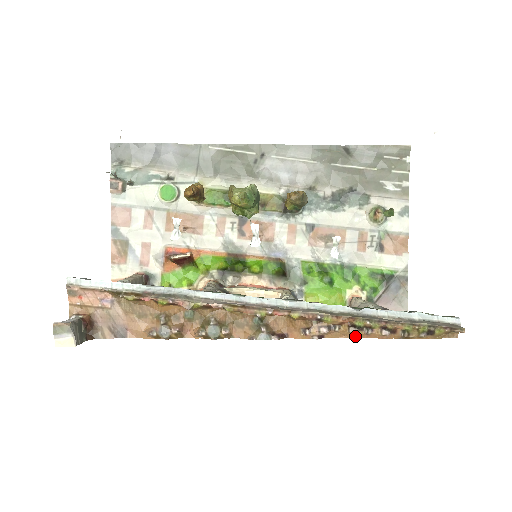
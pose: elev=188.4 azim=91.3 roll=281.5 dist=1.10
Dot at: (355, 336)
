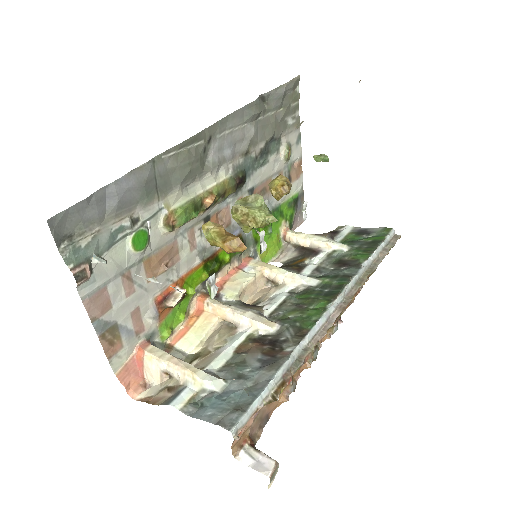
Dot at: occluded
